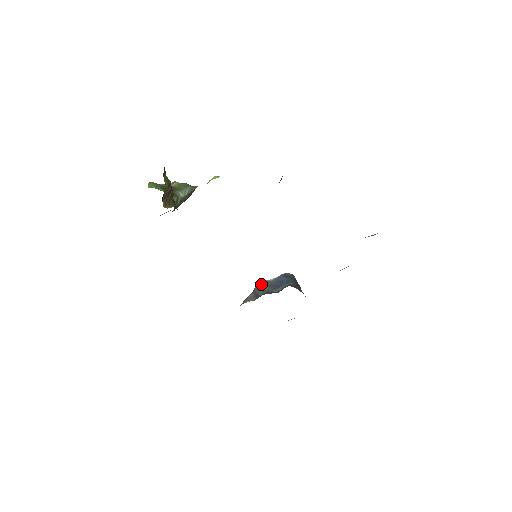
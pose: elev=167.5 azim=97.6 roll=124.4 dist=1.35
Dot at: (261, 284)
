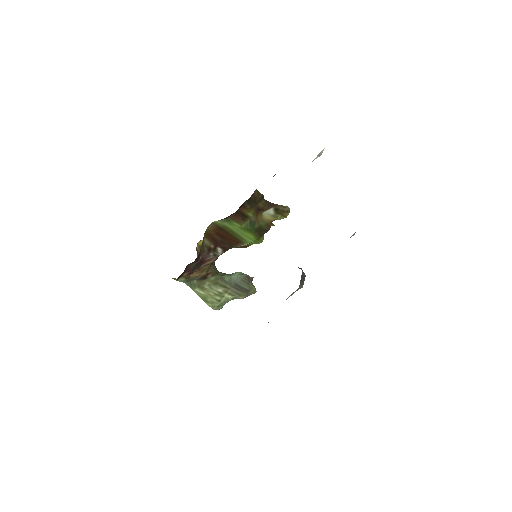
Dot at: occluded
